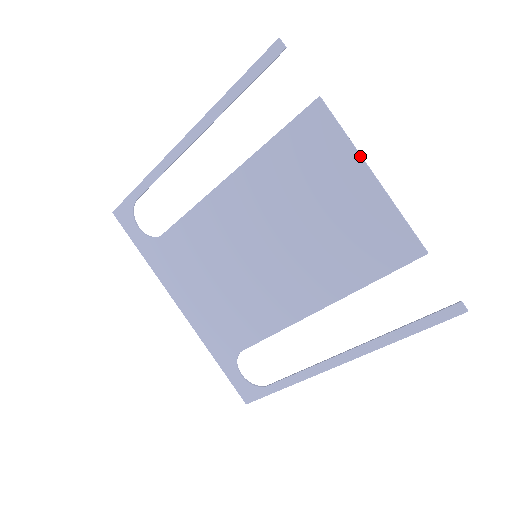
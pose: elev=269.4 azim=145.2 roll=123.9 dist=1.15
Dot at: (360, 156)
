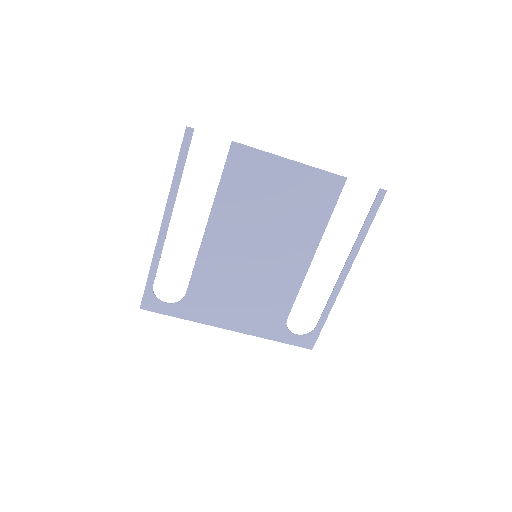
Dot at: (277, 156)
